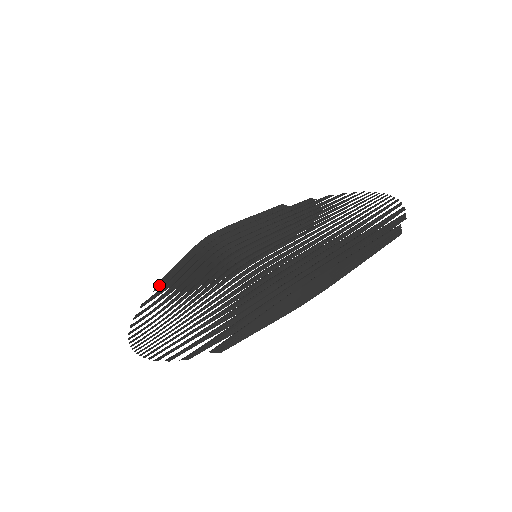
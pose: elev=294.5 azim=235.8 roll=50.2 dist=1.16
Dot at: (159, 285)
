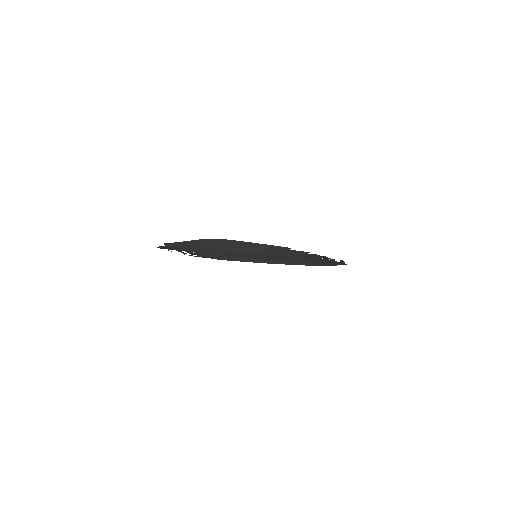
Dot at: (222, 259)
